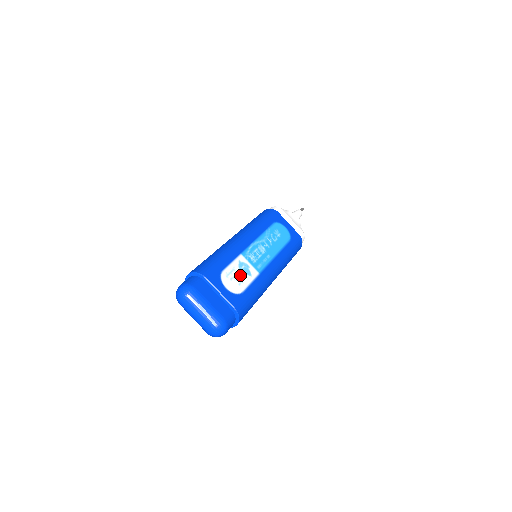
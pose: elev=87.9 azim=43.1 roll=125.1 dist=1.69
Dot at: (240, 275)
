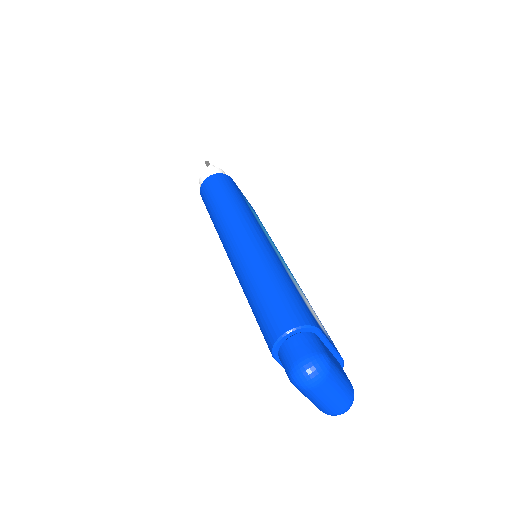
Dot at: (307, 302)
